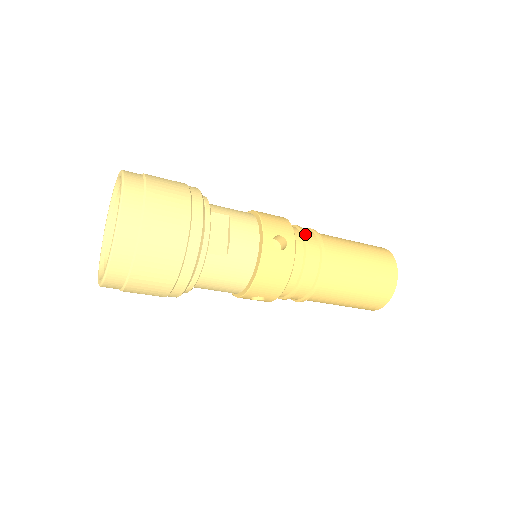
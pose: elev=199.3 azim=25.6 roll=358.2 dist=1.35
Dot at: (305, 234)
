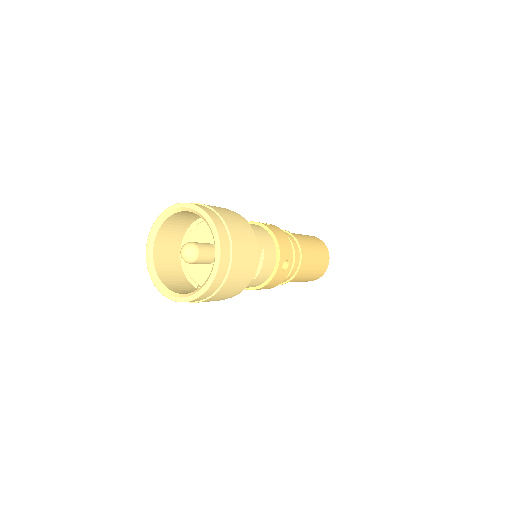
Dot at: (295, 250)
